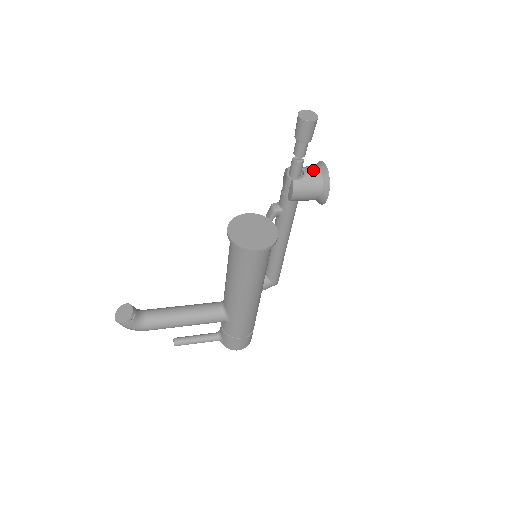
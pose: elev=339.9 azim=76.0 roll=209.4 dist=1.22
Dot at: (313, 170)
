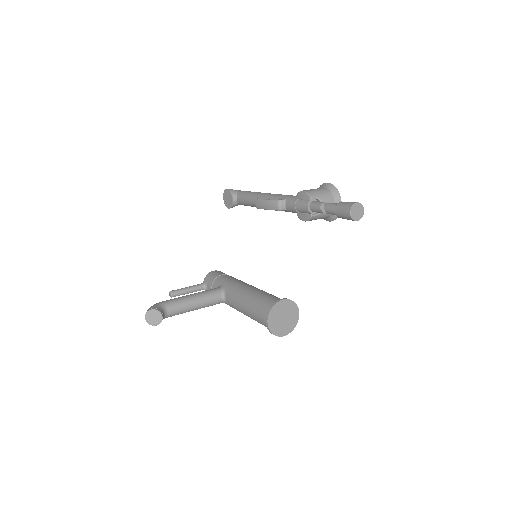
Dot at: occluded
